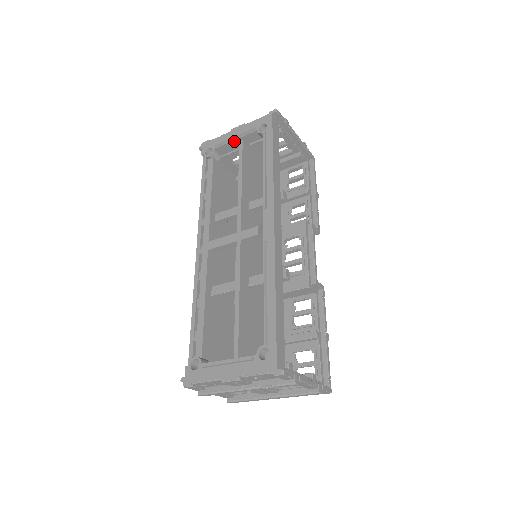
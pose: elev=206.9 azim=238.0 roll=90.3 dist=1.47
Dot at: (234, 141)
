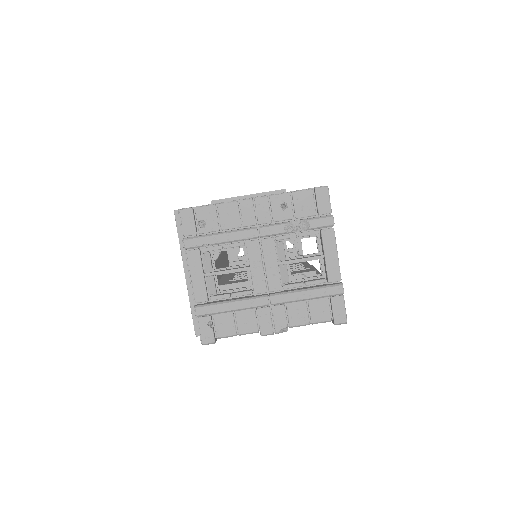
Dot at: occluded
